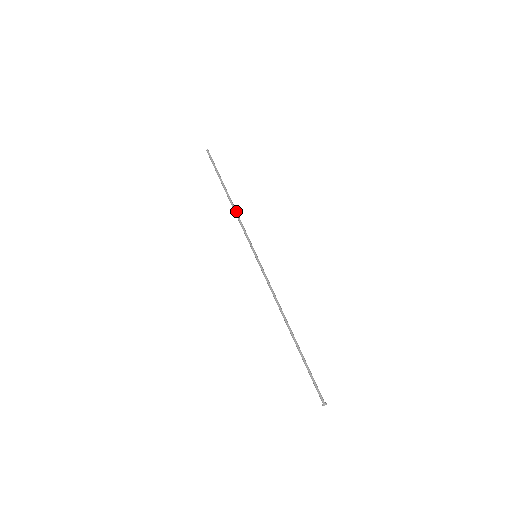
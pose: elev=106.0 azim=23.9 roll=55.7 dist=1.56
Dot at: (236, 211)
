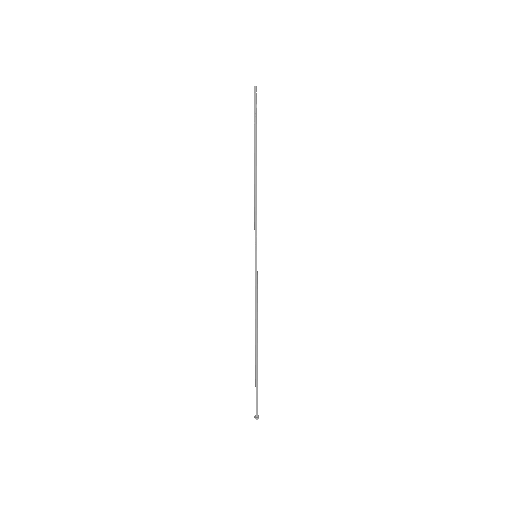
Dot at: (256, 192)
